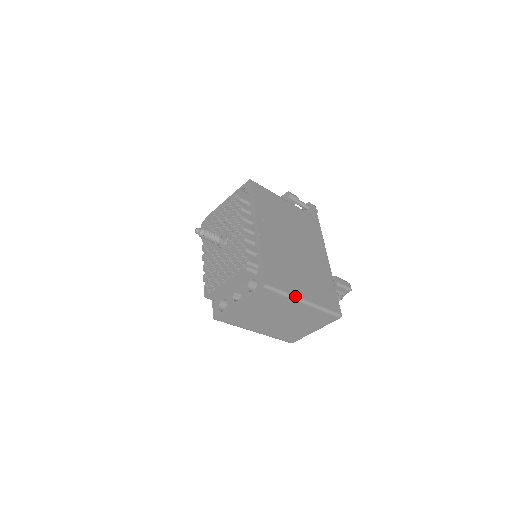
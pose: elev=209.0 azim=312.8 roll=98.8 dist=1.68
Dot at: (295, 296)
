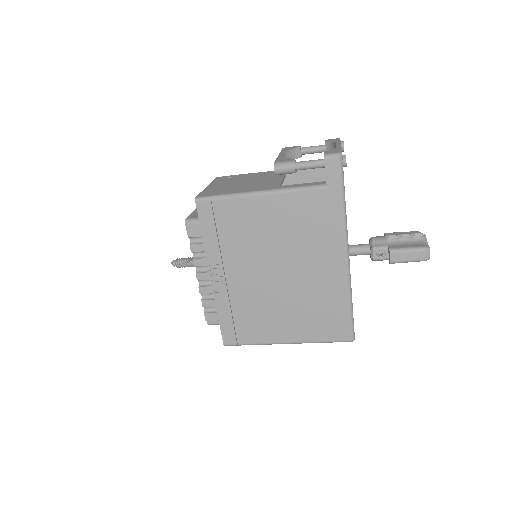
Dot at: (268, 343)
